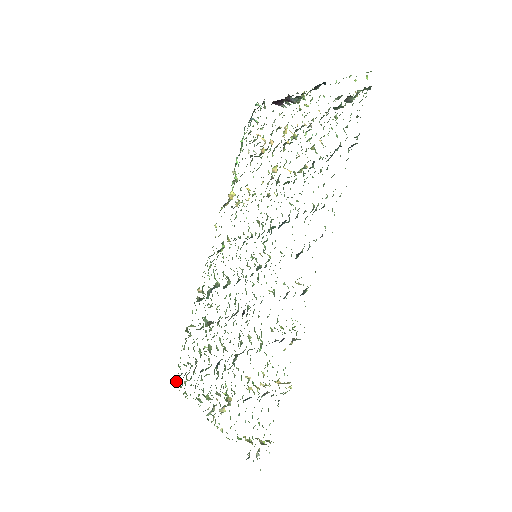
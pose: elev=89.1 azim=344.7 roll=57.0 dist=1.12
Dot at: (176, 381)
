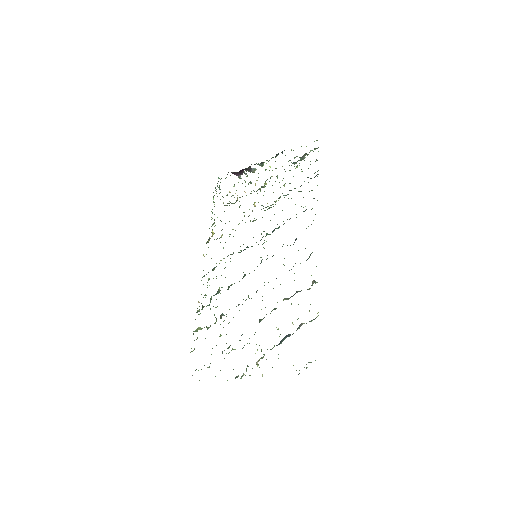
Dot at: occluded
